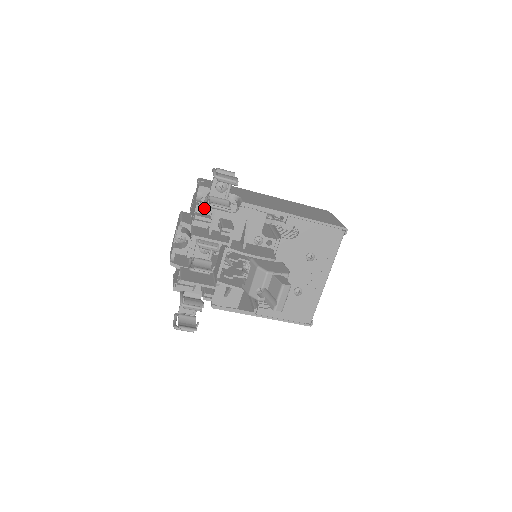
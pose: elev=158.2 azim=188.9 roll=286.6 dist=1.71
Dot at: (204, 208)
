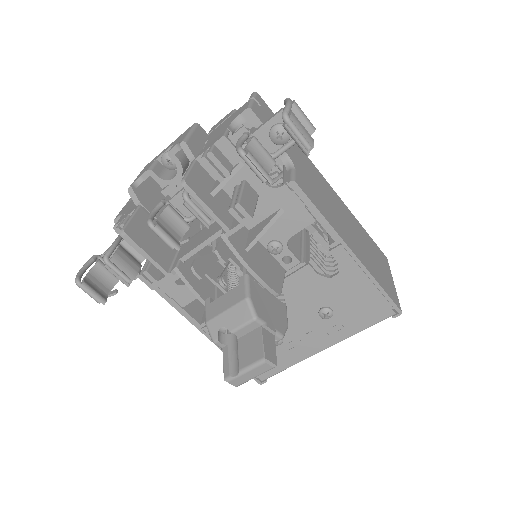
Dot at: (232, 148)
